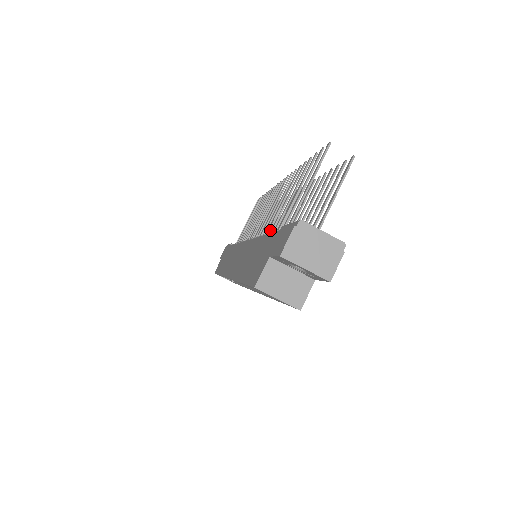
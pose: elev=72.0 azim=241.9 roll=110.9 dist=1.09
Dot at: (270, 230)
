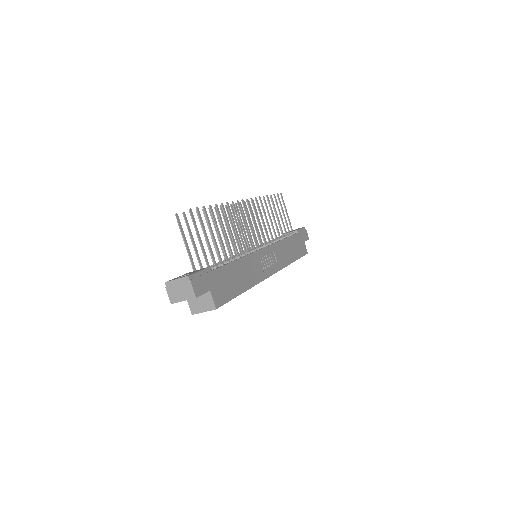
Dot at: (267, 225)
